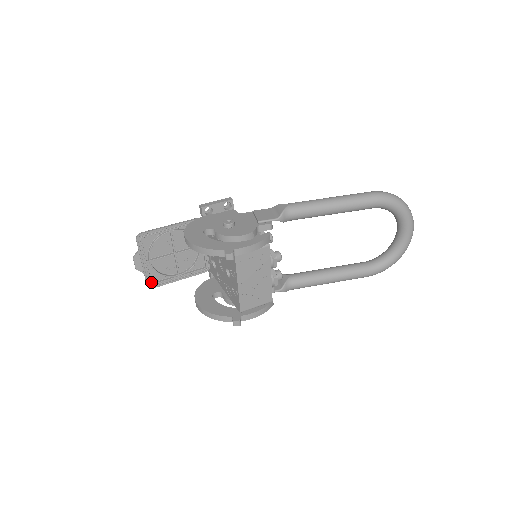
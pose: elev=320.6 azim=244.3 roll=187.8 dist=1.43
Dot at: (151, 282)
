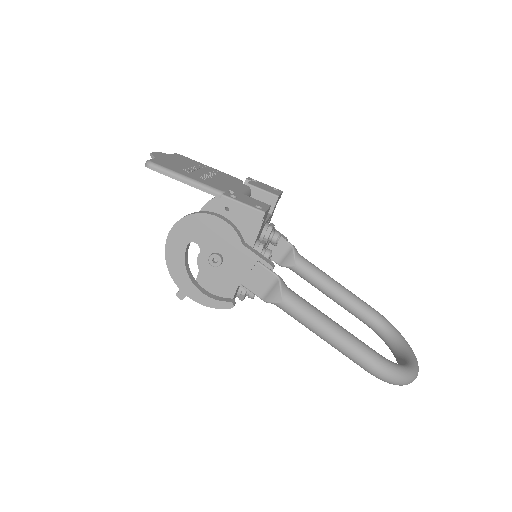
Dot at: occluded
